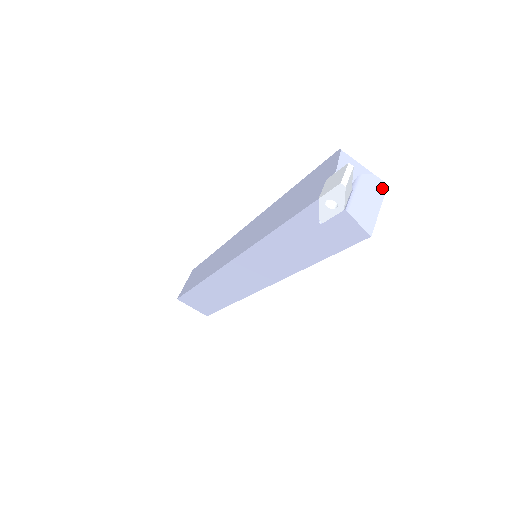
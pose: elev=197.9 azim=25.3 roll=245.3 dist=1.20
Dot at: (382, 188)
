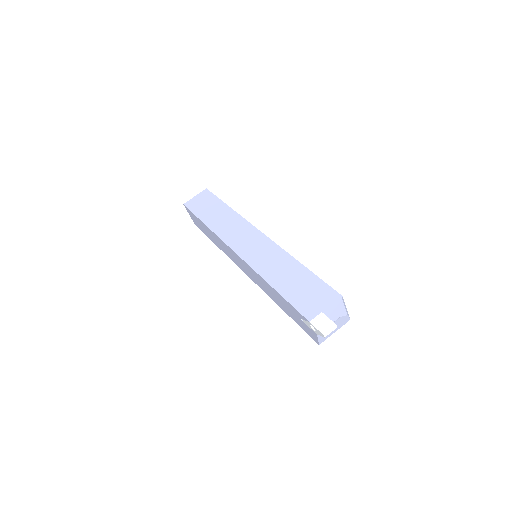
Dot at: (346, 321)
